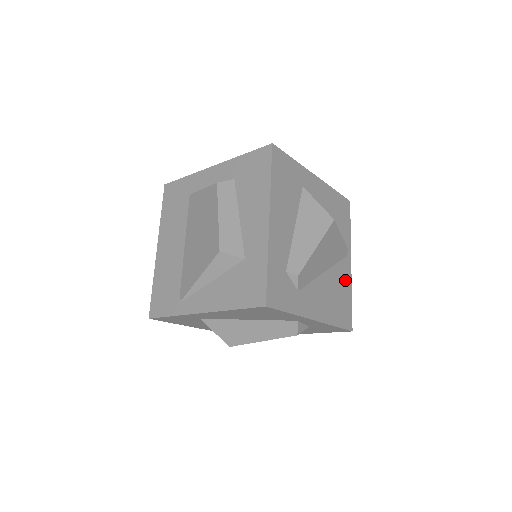
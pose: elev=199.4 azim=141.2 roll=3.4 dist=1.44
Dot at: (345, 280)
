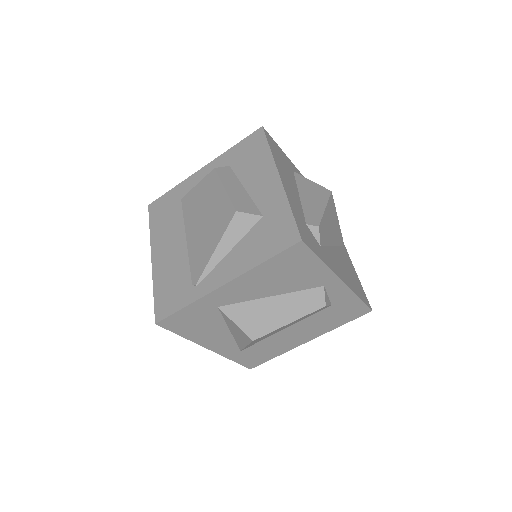
Dot at: (350, 264)
